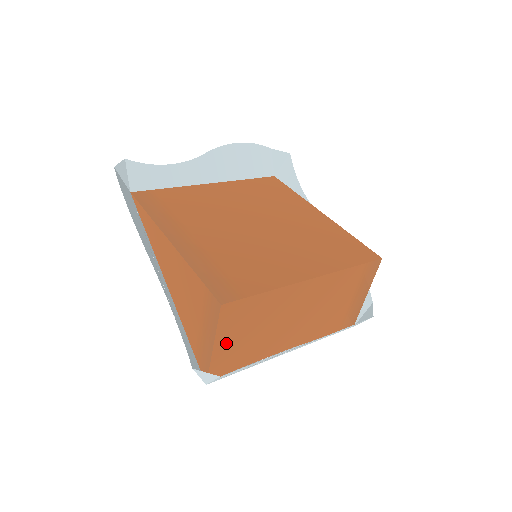
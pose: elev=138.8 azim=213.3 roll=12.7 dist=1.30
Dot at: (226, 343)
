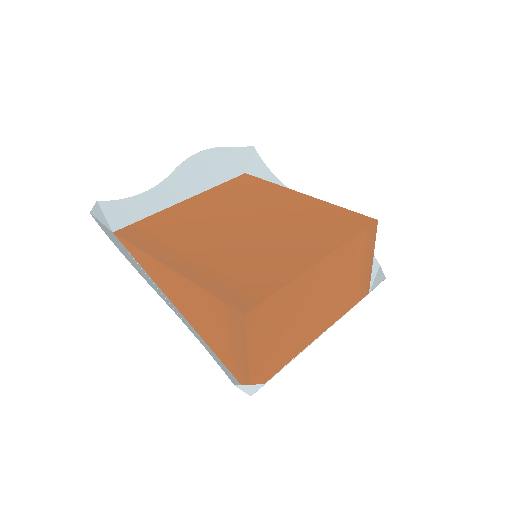
Dot at: (259, 350)
